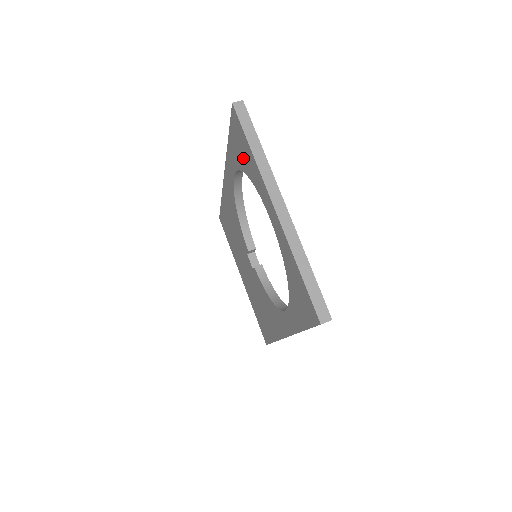
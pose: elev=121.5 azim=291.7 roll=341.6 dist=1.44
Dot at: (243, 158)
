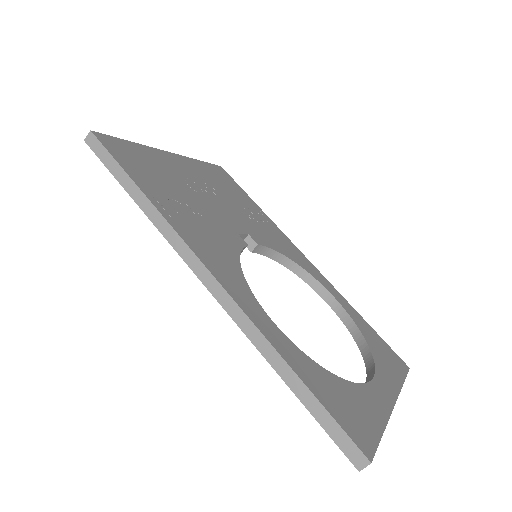
Dot at: occluded
